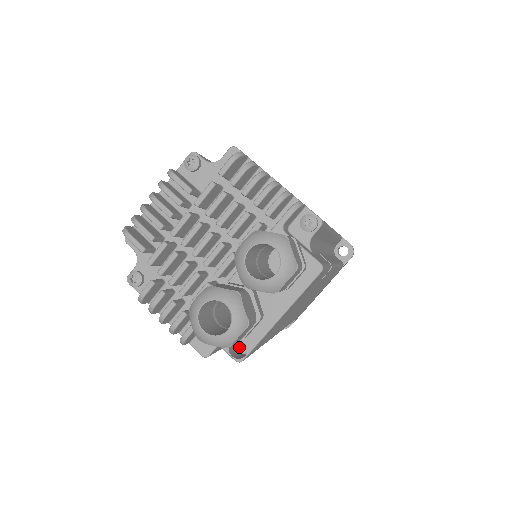
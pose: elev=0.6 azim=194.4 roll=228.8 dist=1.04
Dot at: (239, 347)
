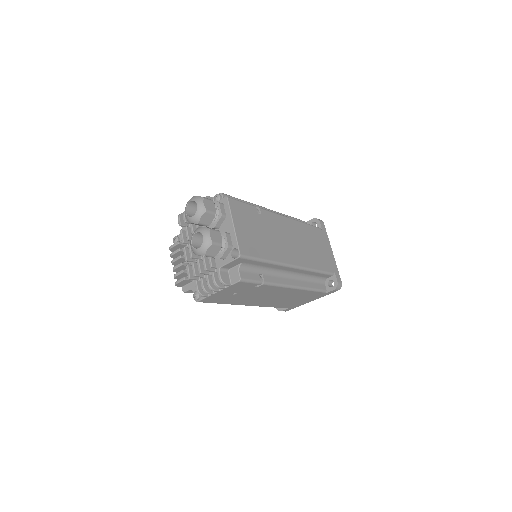
Dot at: occluded
